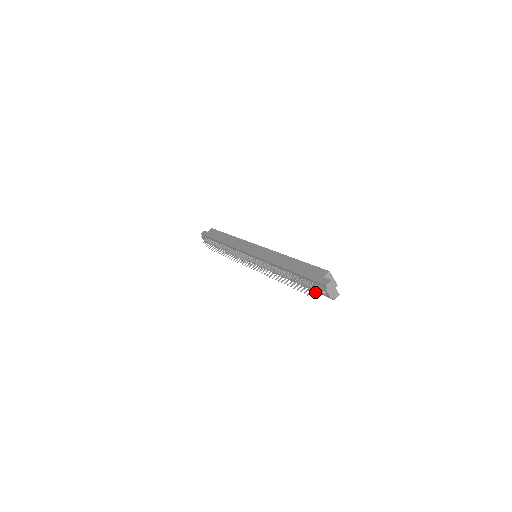
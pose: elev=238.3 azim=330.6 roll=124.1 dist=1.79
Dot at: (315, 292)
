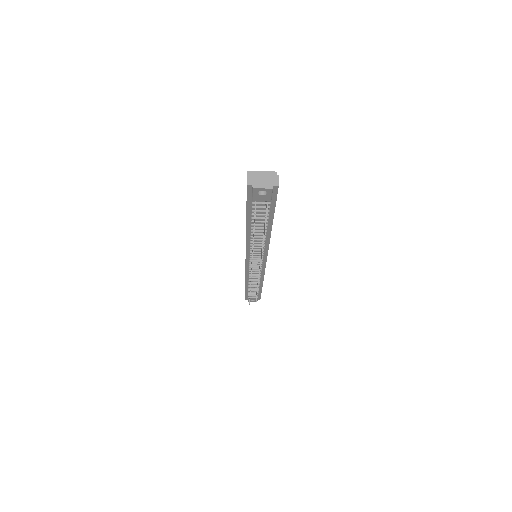
Dot at: occluded
